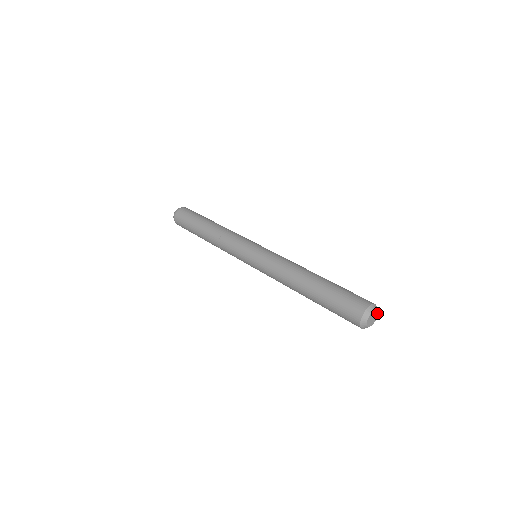
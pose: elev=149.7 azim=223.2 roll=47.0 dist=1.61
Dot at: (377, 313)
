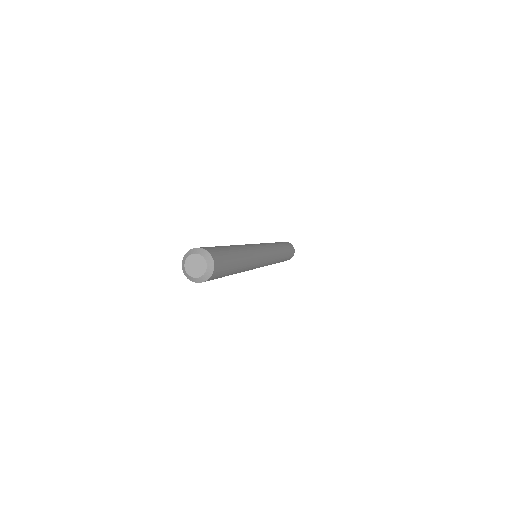
Dot at: (206, 269)
